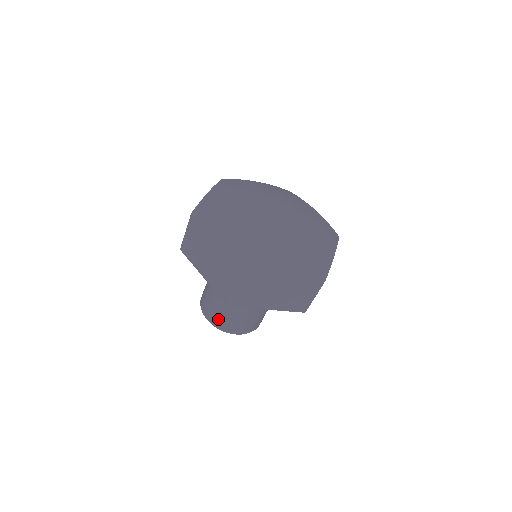
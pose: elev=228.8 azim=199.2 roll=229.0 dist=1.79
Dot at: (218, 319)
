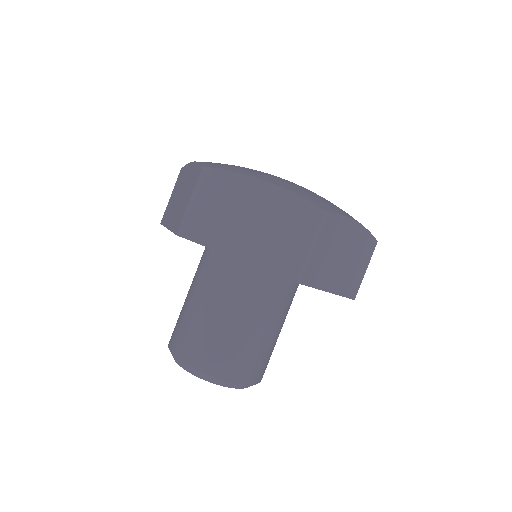
Dot at: (181, 338)
